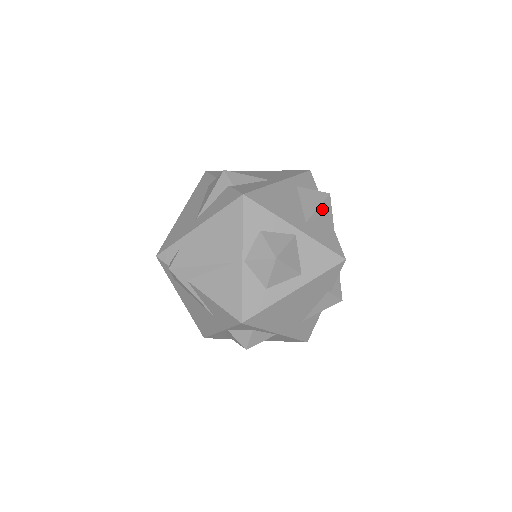
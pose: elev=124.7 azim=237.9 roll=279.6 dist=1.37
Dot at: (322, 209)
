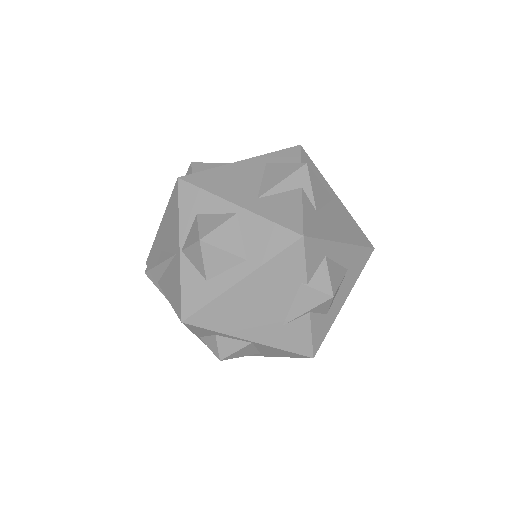
Dot at: (290, 182)
